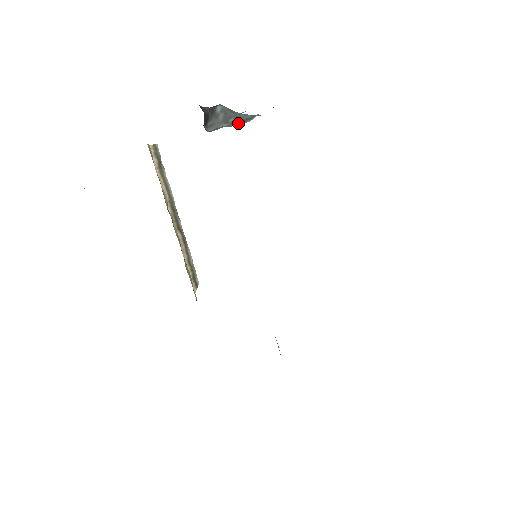
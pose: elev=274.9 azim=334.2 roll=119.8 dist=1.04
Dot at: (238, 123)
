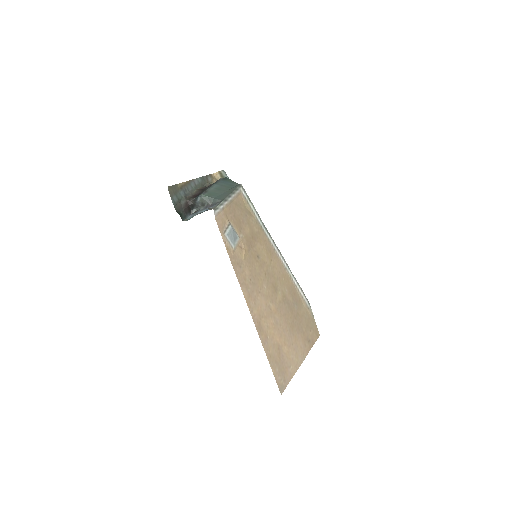
Dot at: (205, 210)
